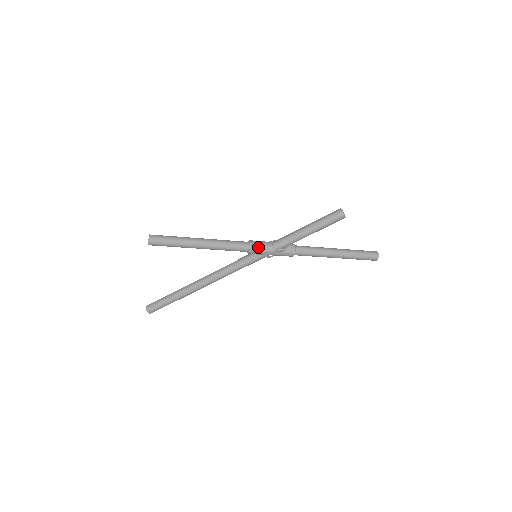
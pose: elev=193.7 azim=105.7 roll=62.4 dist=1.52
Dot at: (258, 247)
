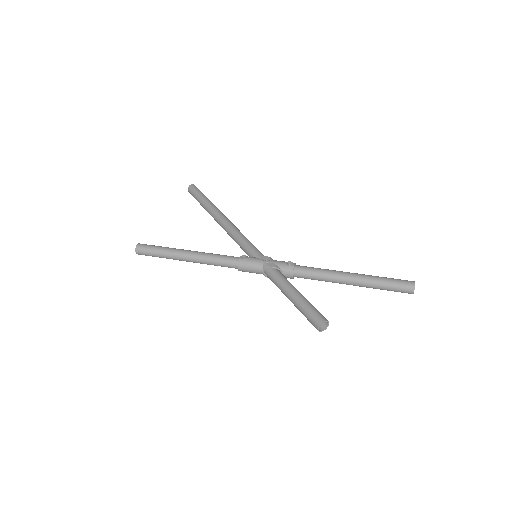
Dot at: occluded
